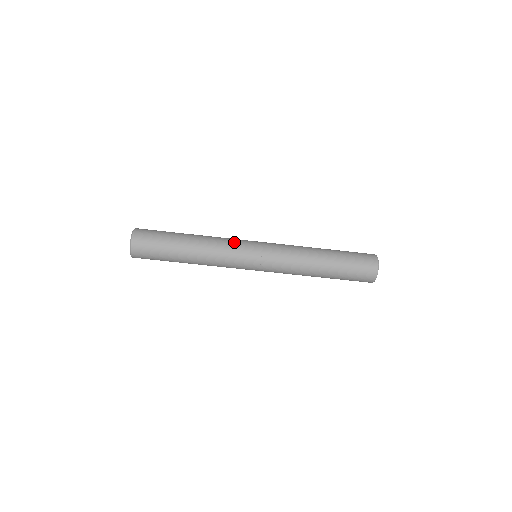
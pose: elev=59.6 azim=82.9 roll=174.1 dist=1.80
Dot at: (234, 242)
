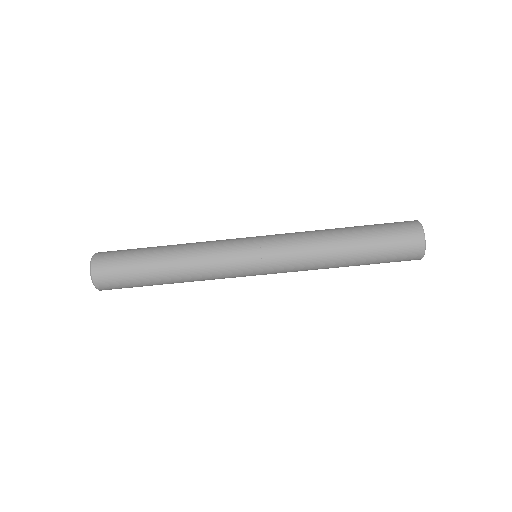
Dot at: (222, 249)
